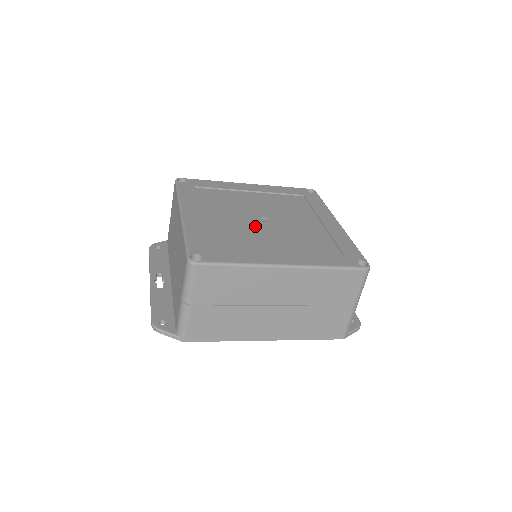
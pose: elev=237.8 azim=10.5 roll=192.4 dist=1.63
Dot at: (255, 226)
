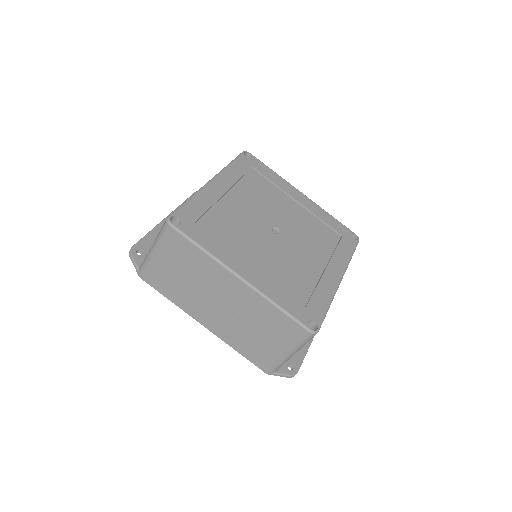
Dot at: (260, 230)
